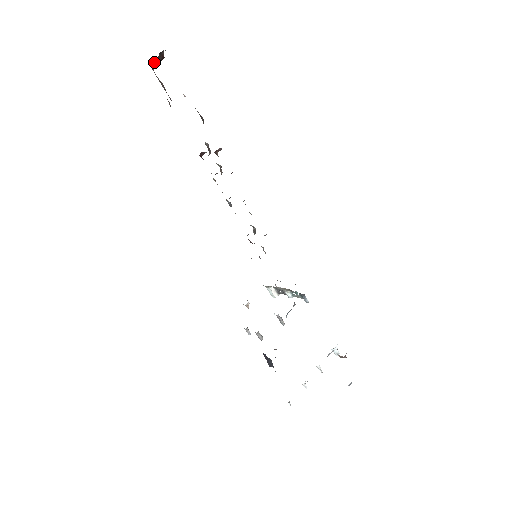
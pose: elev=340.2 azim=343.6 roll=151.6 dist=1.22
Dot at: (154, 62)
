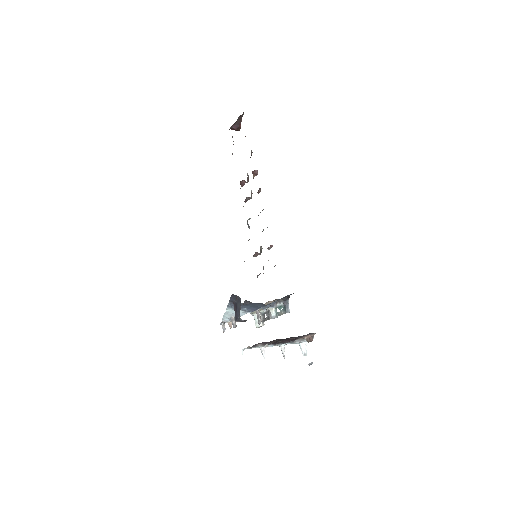
Dot at: (233, 126)
